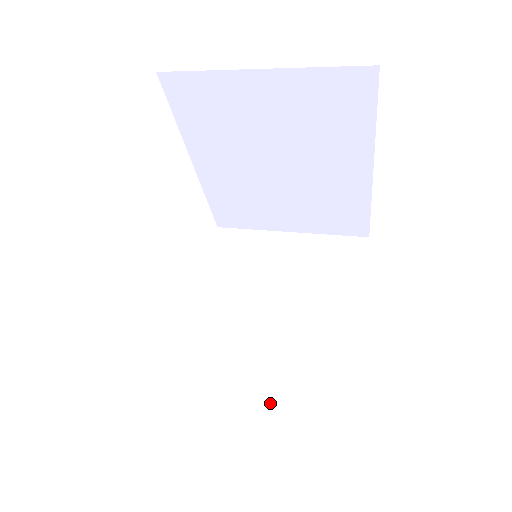
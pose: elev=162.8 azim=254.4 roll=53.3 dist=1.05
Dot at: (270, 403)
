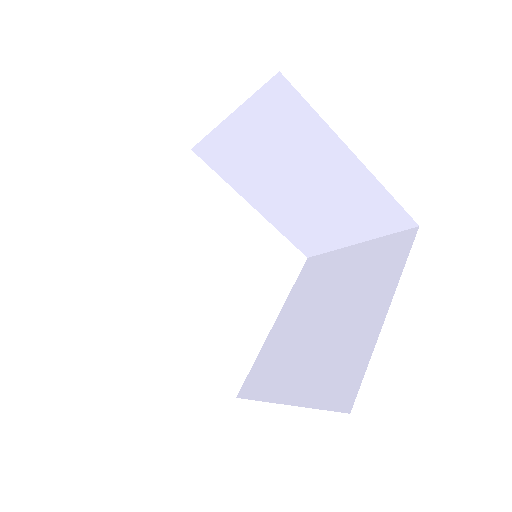
Dot at: (298, 393)
